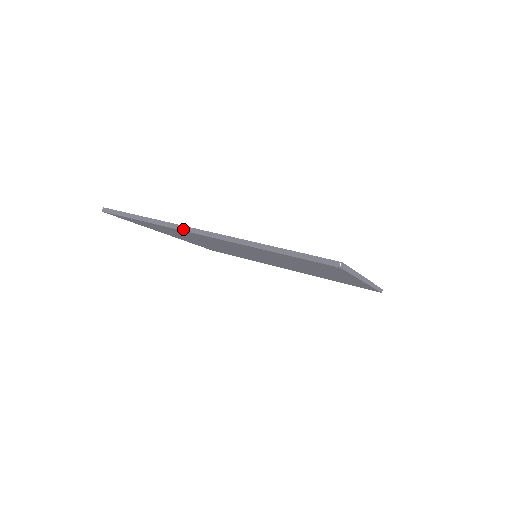
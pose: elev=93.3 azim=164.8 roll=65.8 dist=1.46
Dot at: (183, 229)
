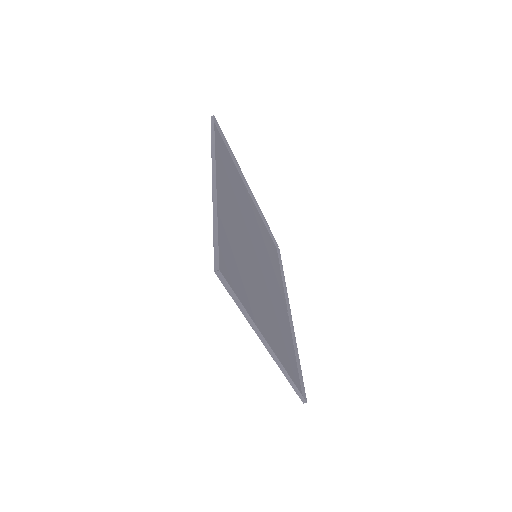
Dot at: (213, 163)
